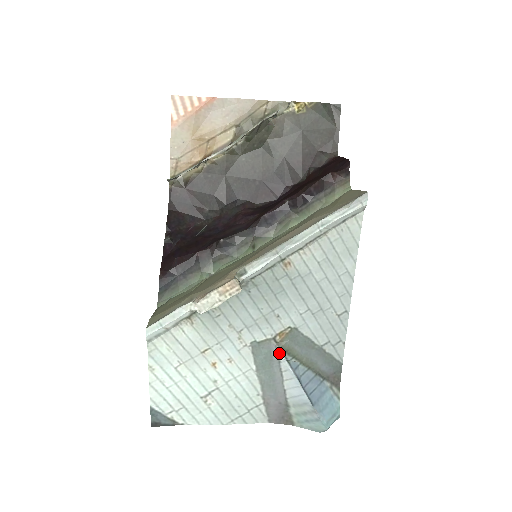
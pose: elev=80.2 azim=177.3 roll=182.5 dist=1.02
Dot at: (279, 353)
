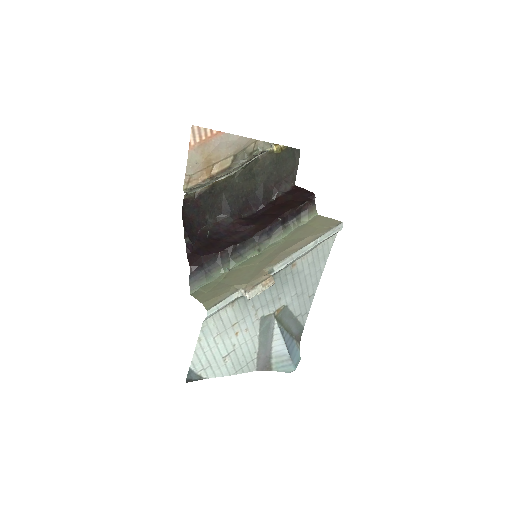
Dot at: (275, 323)
